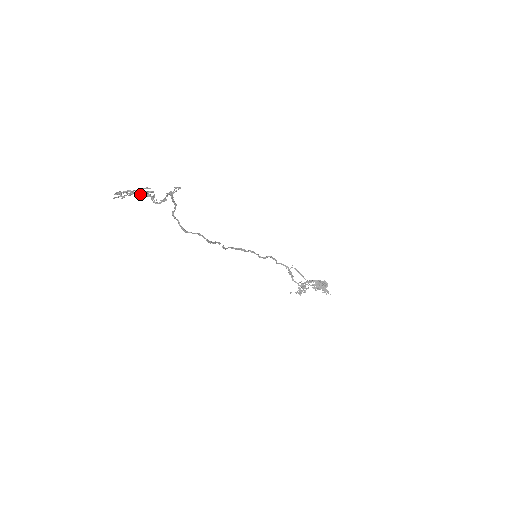
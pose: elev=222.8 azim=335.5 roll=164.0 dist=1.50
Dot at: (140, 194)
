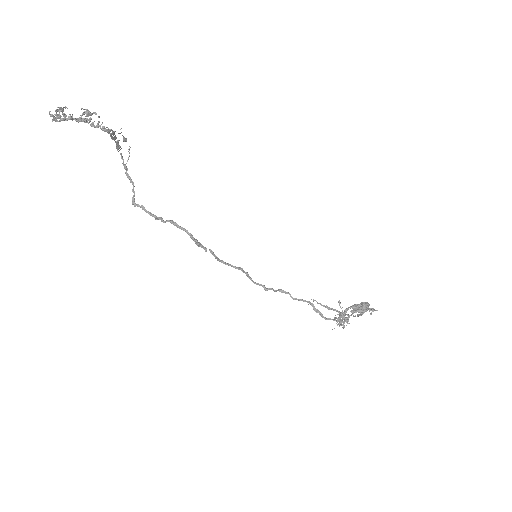
Dot at: (82, 120)
